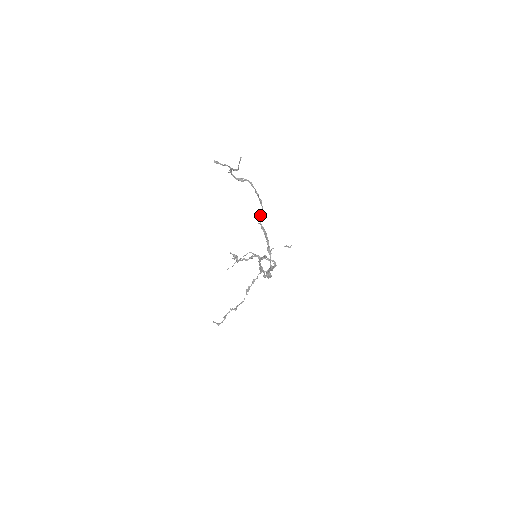
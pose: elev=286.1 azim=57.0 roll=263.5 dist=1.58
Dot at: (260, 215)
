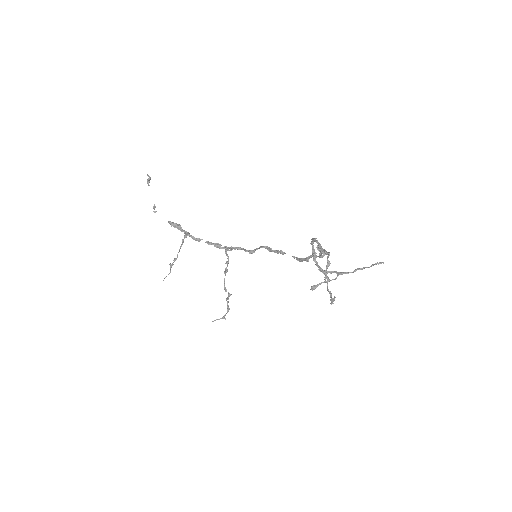
Dot at: (321, 249)
